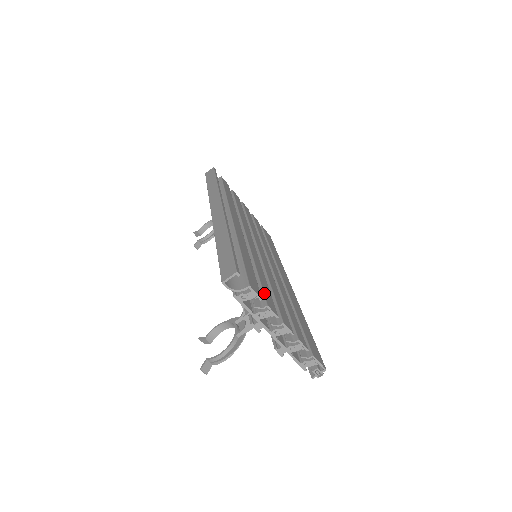
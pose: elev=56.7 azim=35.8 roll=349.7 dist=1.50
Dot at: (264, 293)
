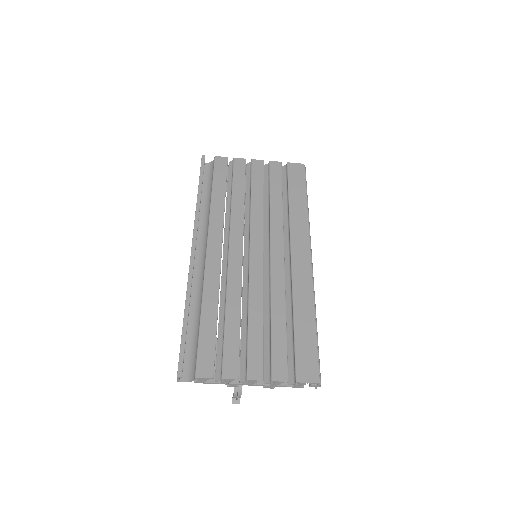
Dot at: (223, 359)
